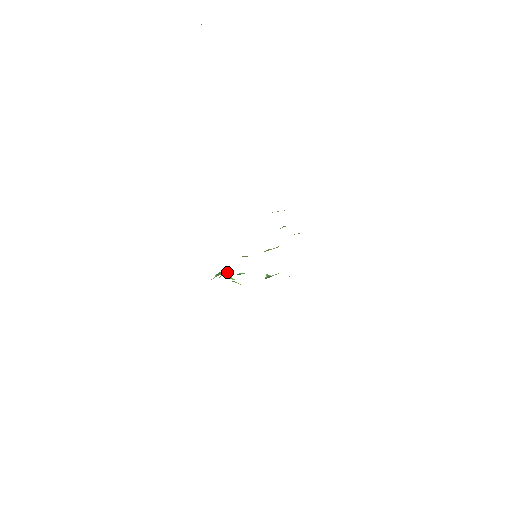
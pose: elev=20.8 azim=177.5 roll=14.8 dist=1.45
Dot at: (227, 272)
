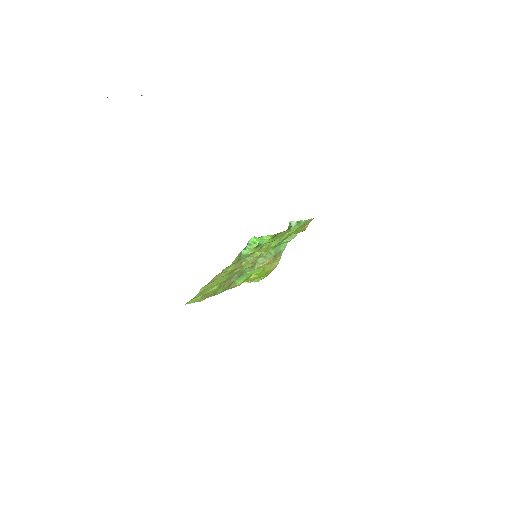
Dot at: occluded
